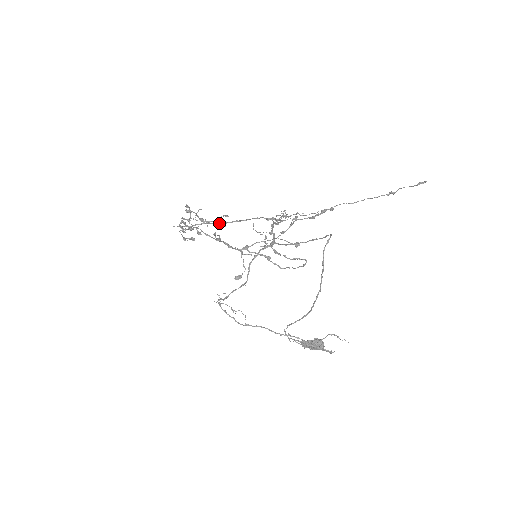
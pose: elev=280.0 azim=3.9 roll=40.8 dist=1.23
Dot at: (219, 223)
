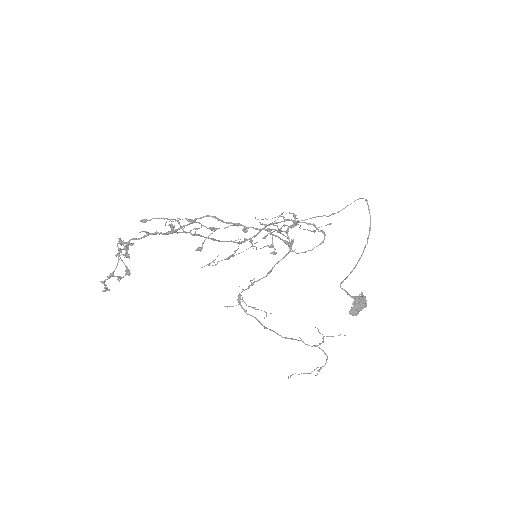
Dot at: occluded
